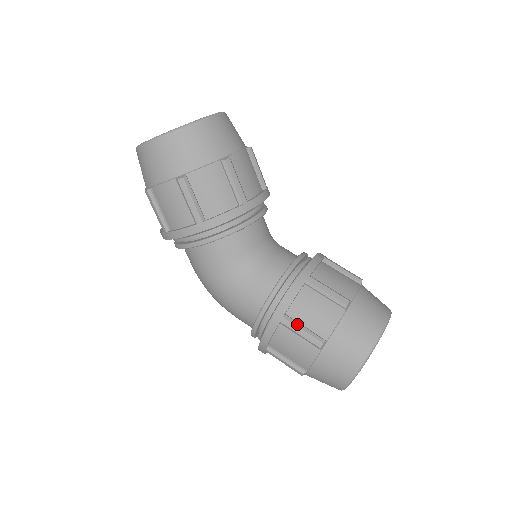
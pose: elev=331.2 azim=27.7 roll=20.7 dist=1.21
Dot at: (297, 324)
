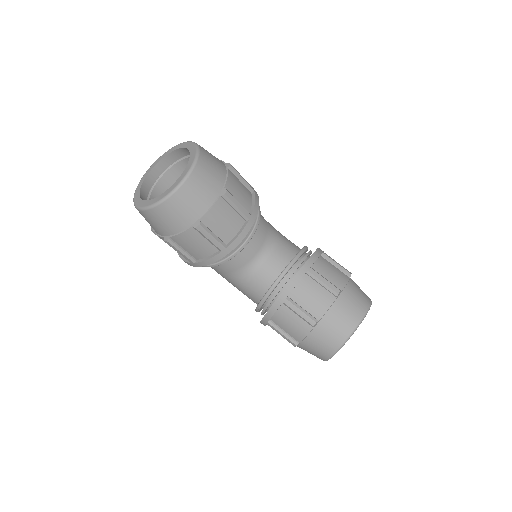
Dot at: (278, 329)
